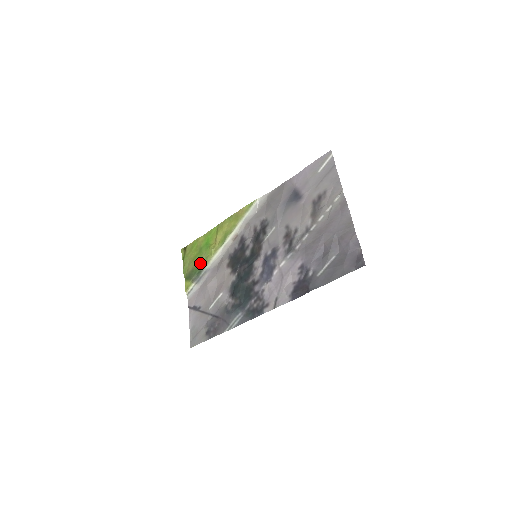
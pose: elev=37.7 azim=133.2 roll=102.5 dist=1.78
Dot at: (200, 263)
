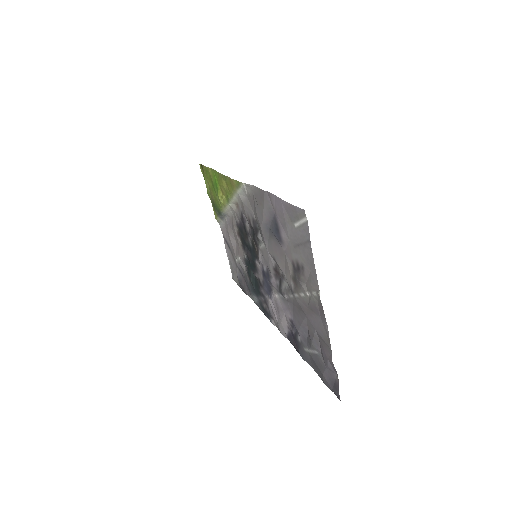
Dot at: (217, 202)
